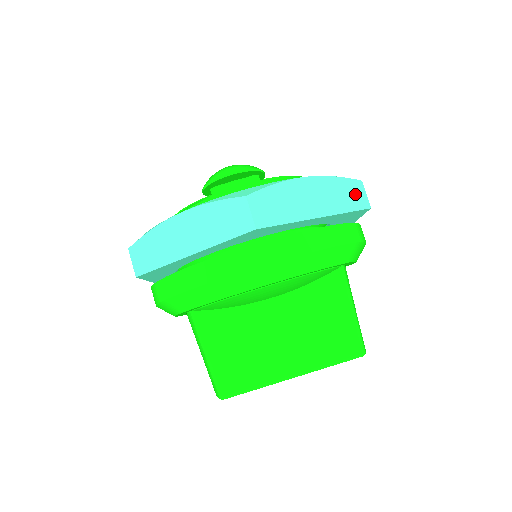
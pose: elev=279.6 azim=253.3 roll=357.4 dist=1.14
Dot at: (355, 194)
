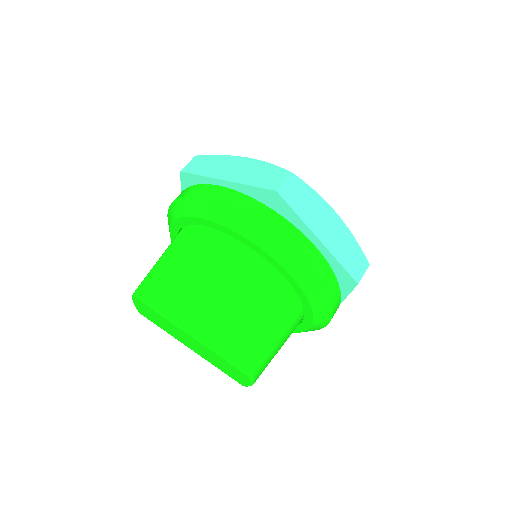
Dot at: (357, 263)
